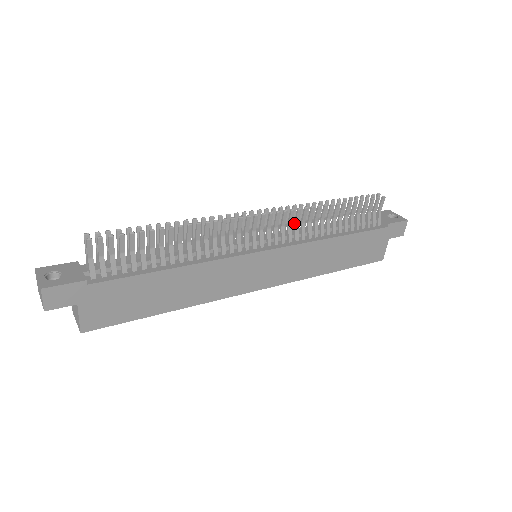
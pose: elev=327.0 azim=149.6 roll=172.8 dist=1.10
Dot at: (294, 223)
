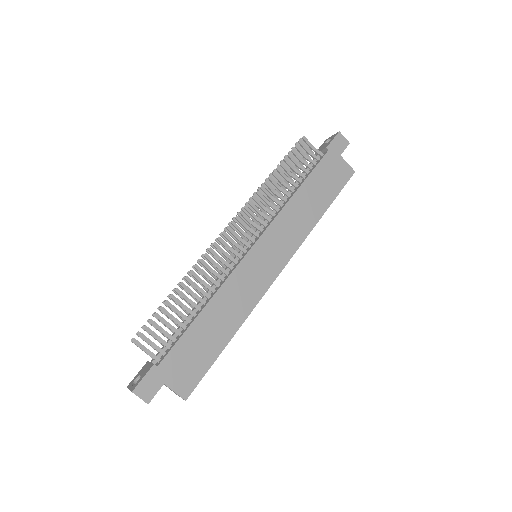
Dot at: (257, 213)
